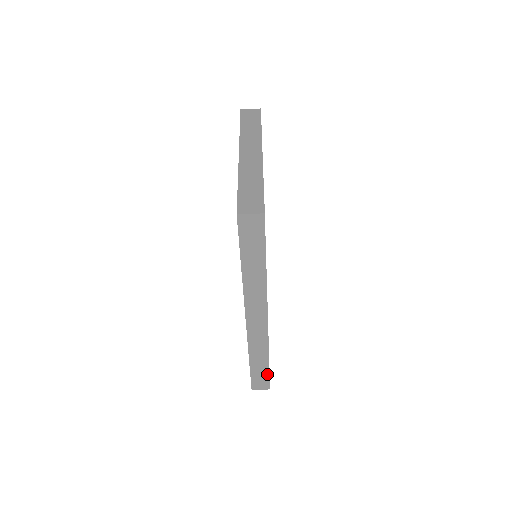
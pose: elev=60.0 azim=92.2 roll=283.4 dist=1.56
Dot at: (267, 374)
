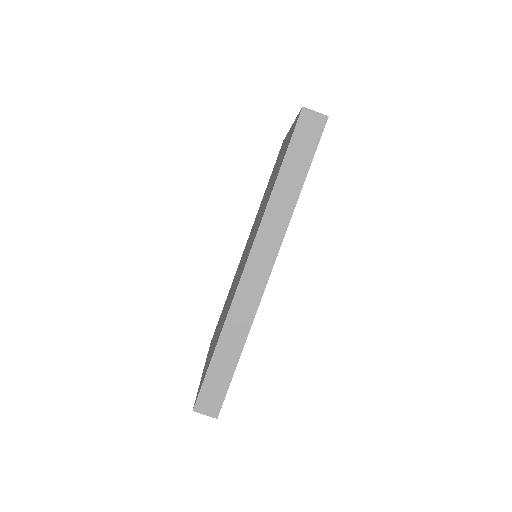
Dot at: (227, 382)
